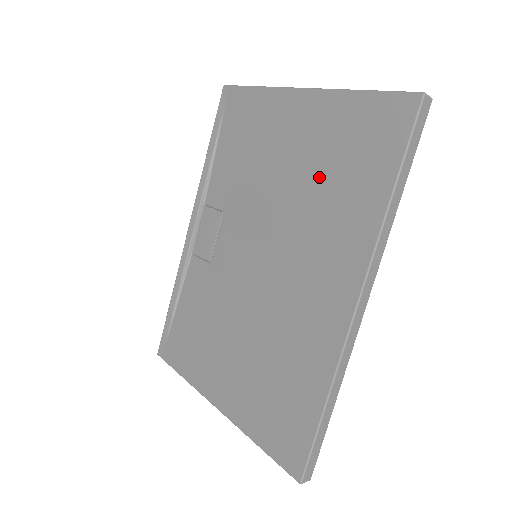
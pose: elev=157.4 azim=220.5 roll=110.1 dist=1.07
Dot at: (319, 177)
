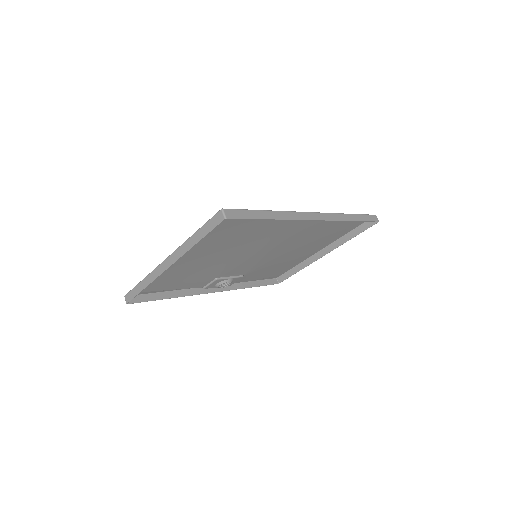
Dot at: (315, 238)
